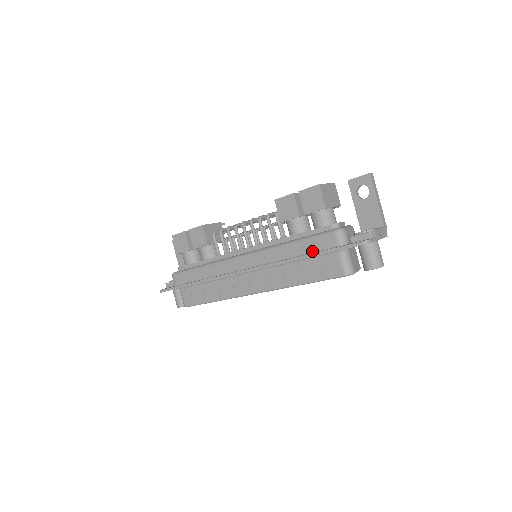
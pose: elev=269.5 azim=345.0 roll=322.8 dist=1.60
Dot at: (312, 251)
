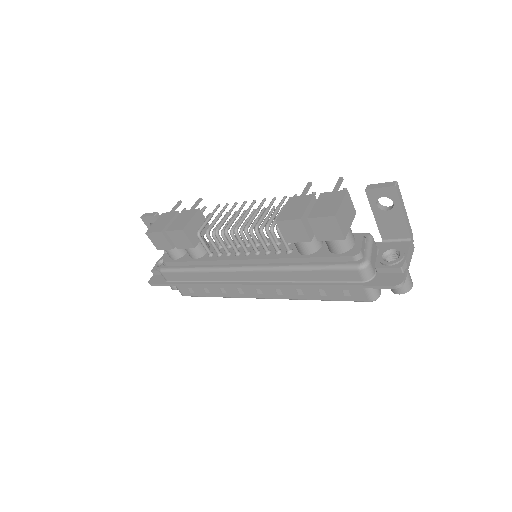
Dot at: (331, 280)
